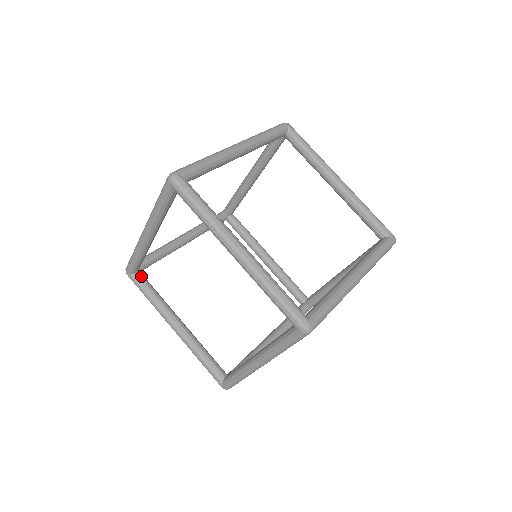
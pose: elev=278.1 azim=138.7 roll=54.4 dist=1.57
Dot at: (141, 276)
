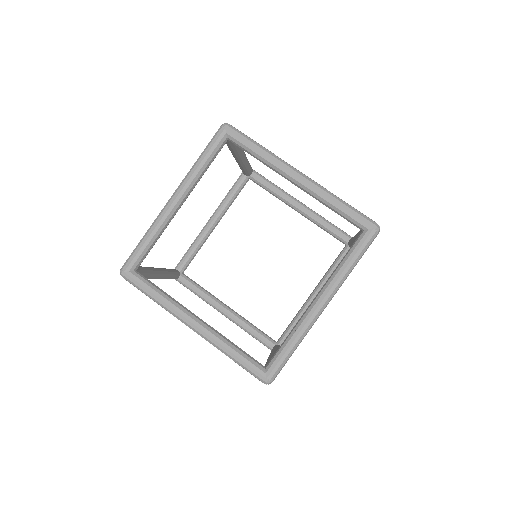
Dot at: (142, 275)
